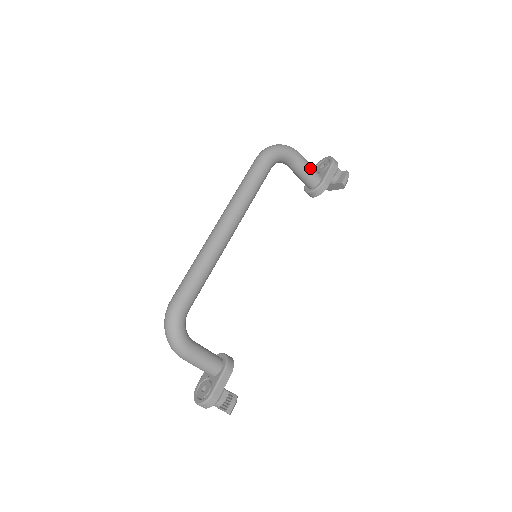
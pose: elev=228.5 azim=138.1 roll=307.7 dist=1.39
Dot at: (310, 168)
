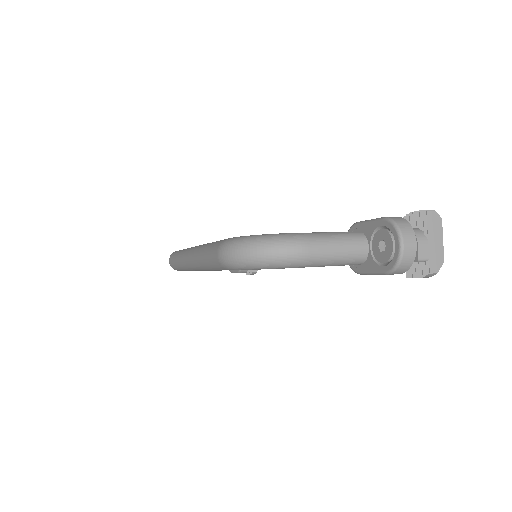
Dot at: (331, 265)
